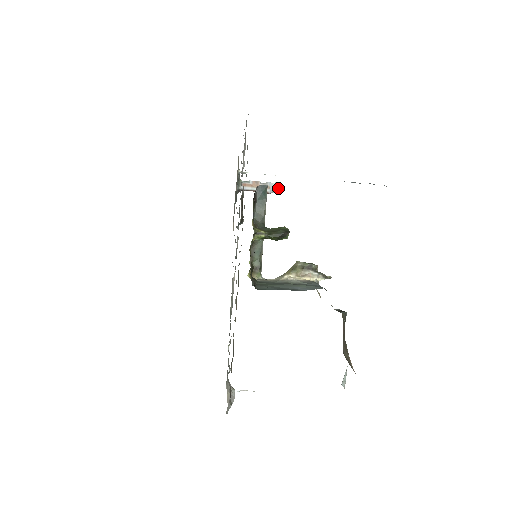
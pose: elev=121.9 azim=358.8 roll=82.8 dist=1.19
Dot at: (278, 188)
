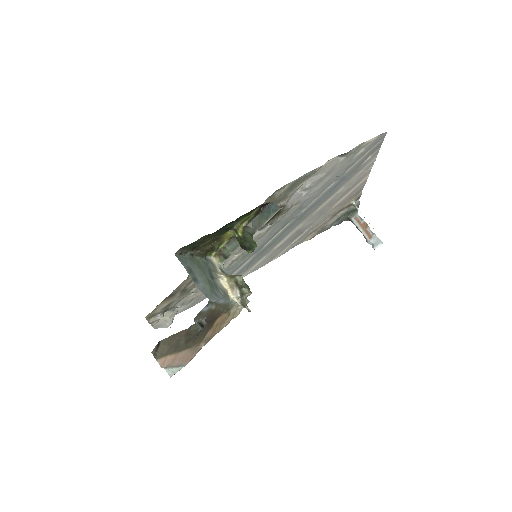
Dot at: (377, 245)
